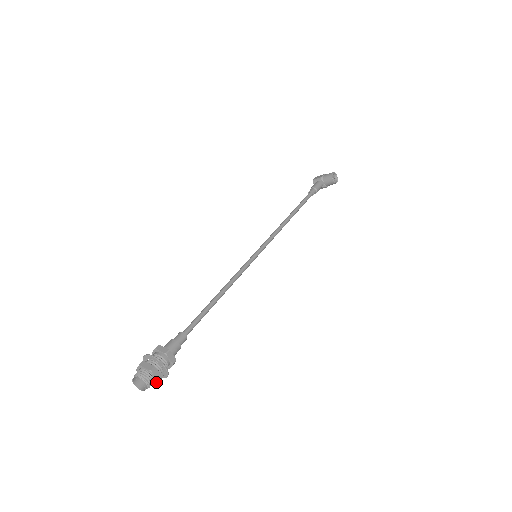
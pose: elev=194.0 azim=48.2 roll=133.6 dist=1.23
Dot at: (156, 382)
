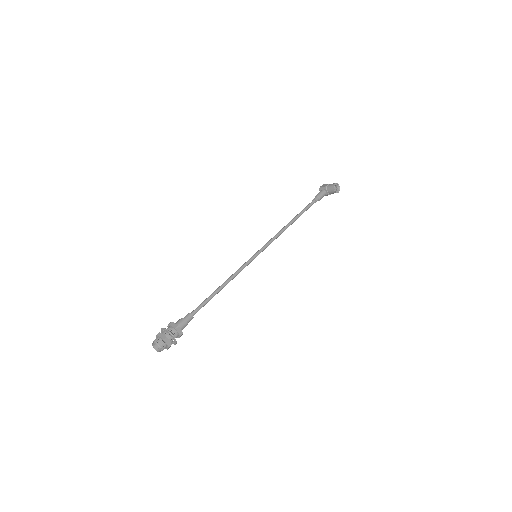
Dot at: (168, 347)
